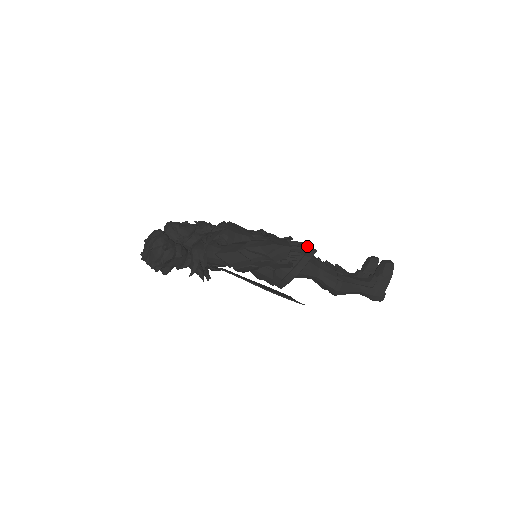
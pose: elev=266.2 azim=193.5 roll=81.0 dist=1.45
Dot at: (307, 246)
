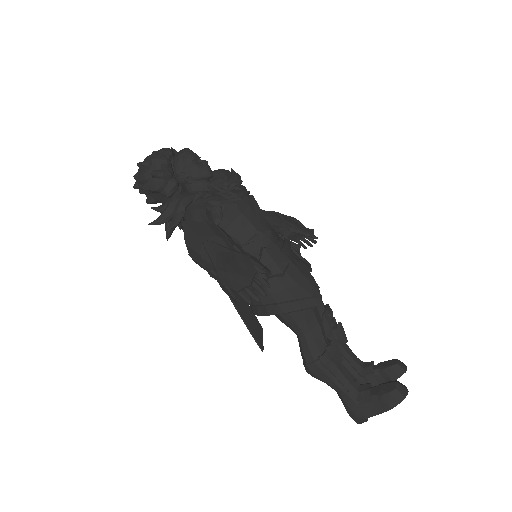
Dot at: (311, 292)
